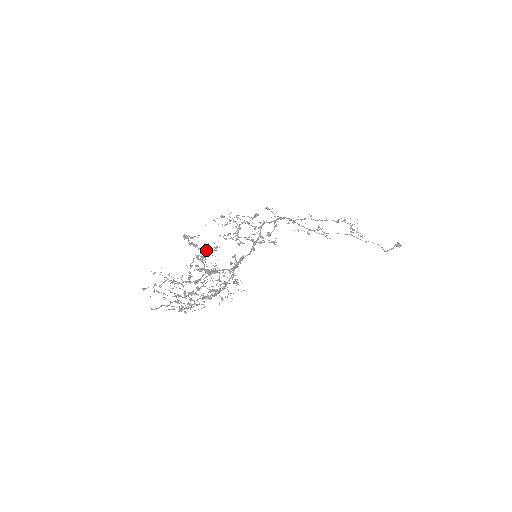
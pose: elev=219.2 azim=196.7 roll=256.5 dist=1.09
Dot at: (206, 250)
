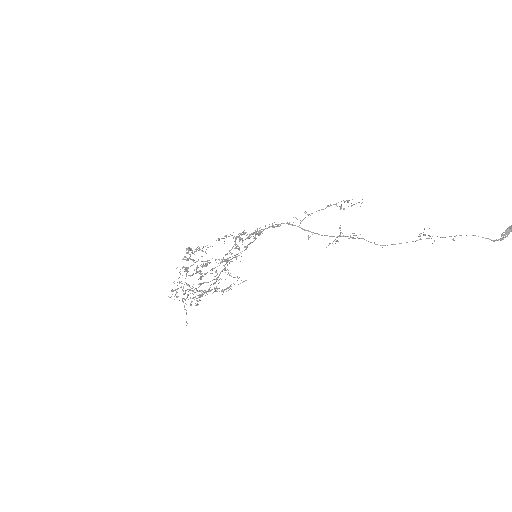
Dot at: (197, 249)
